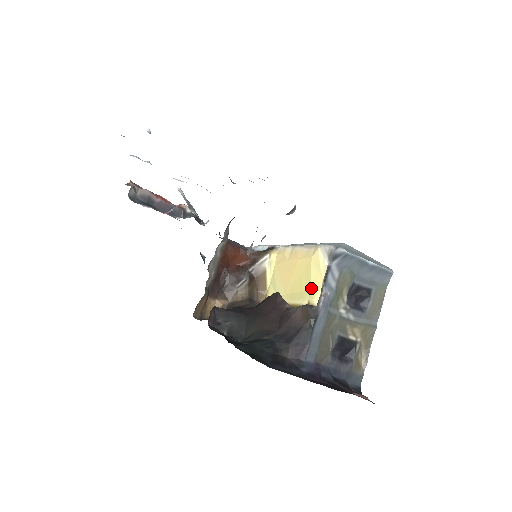
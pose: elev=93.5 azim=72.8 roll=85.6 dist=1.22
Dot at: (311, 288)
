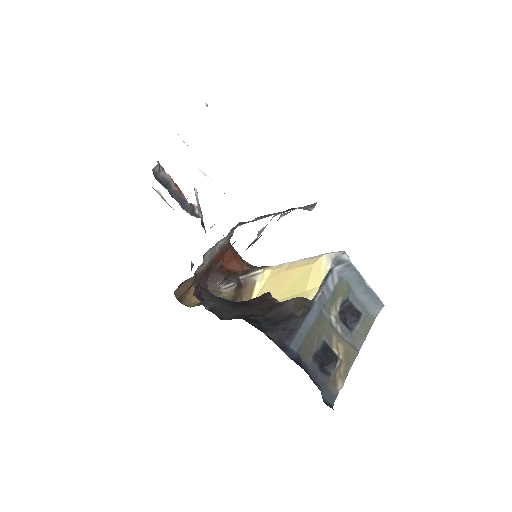
Dot at: (307, 289)
